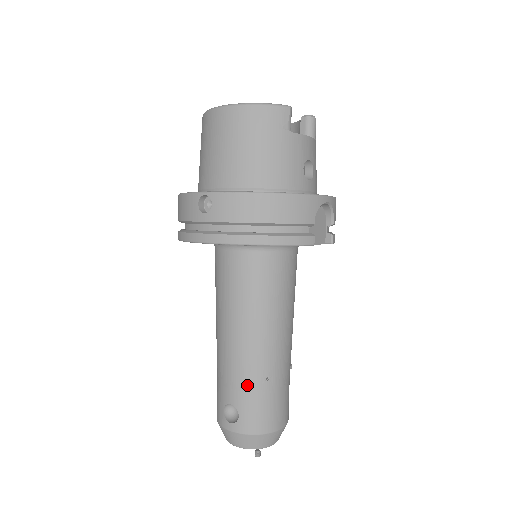
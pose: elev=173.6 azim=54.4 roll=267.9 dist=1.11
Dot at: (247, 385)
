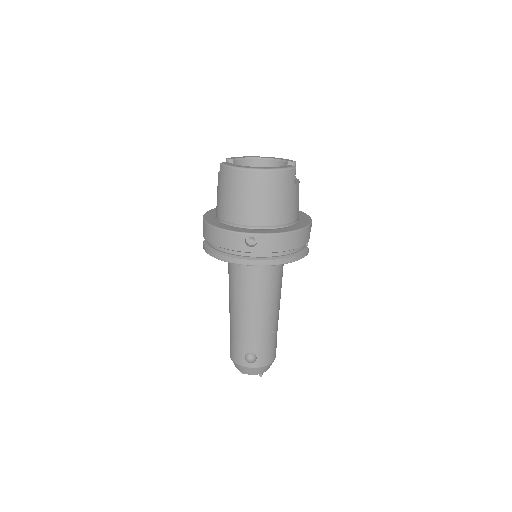
Dot at: (262, 340)
